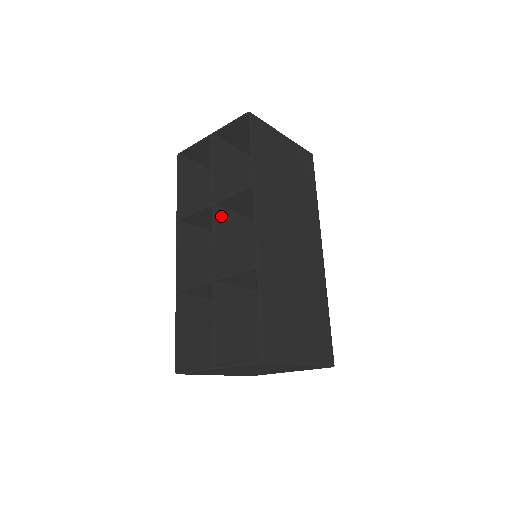
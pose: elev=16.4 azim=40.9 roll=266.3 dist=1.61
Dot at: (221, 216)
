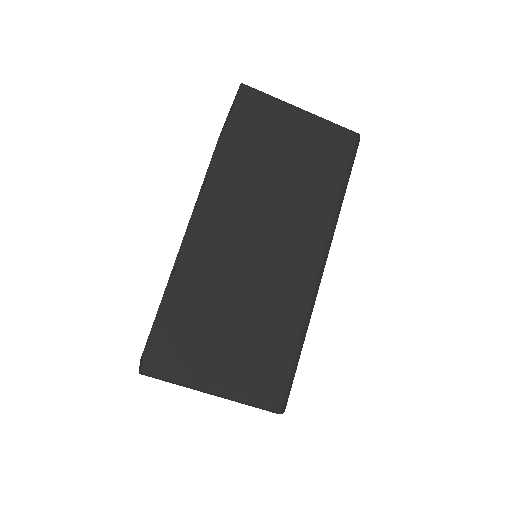
Dot at: occluded
